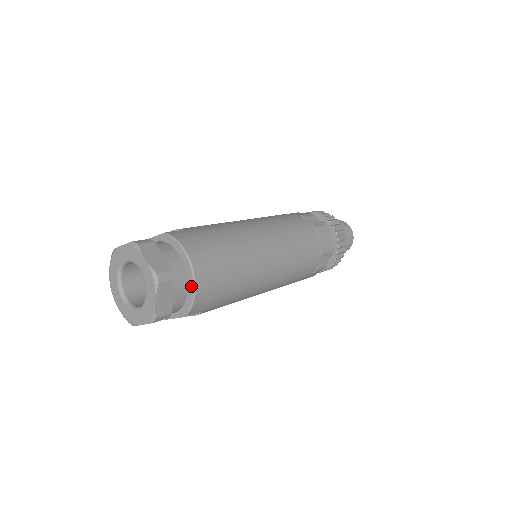
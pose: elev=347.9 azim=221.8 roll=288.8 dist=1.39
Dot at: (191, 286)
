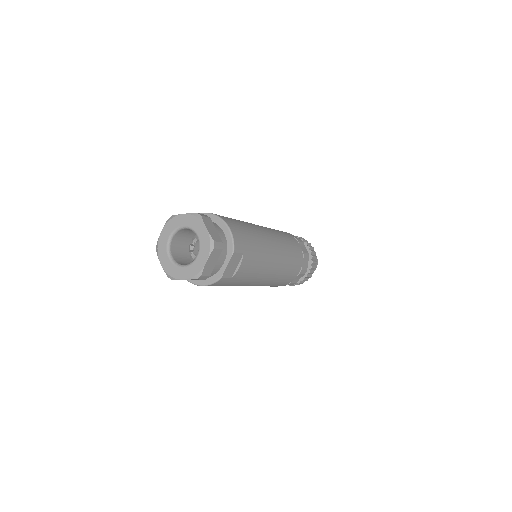
Dot at: (224, 226)
